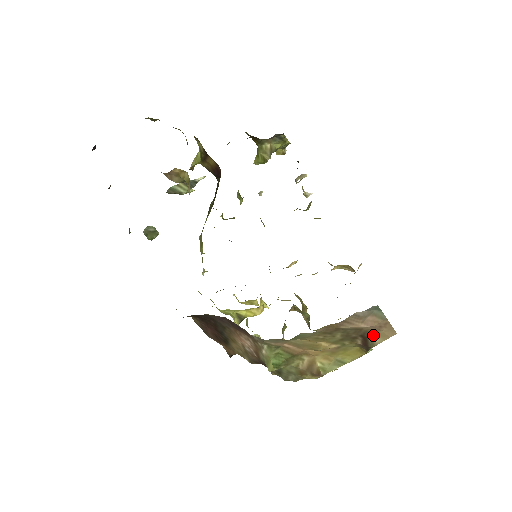
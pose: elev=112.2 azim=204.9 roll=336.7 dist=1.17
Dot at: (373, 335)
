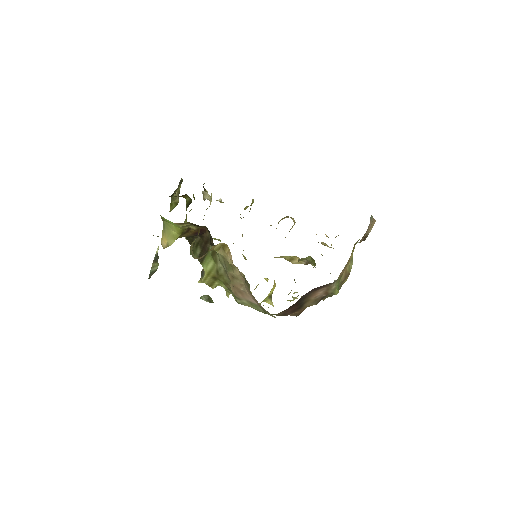
Dot at: (368, 231)
